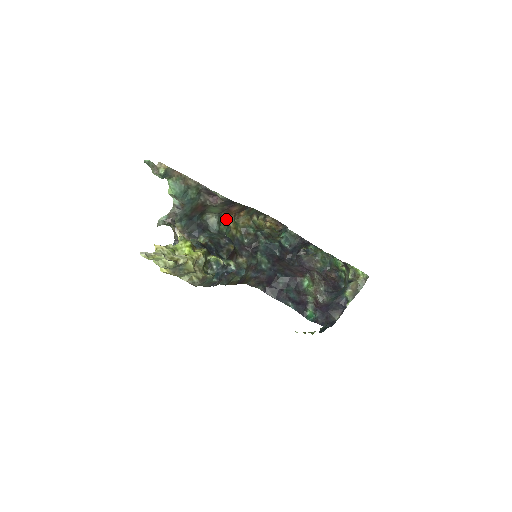
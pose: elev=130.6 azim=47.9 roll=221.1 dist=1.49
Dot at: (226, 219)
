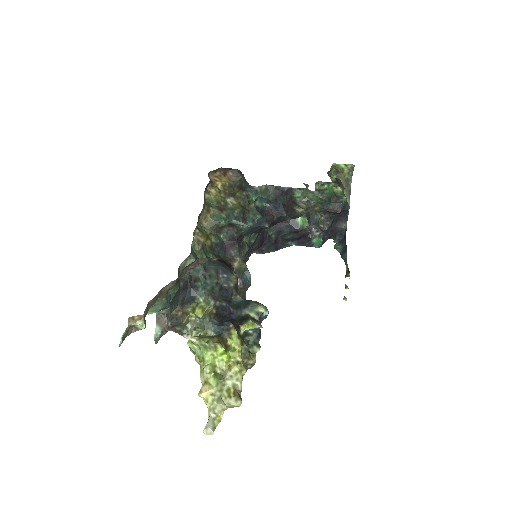
Dot at: (195, 242)
